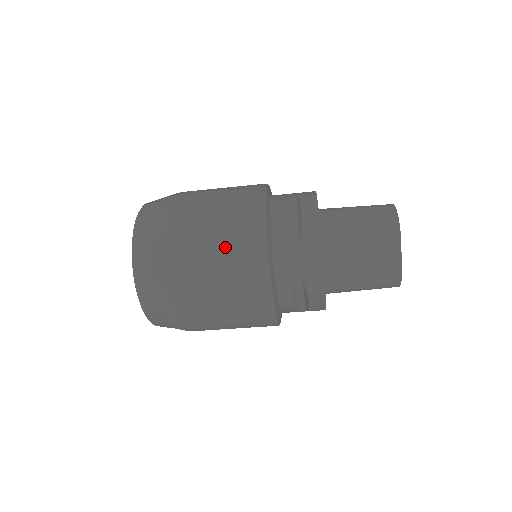
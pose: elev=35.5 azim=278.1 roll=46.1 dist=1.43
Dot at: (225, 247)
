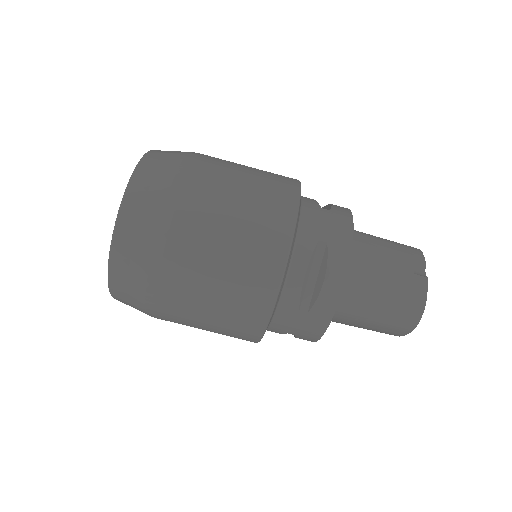
Dot at: (255, 176)
